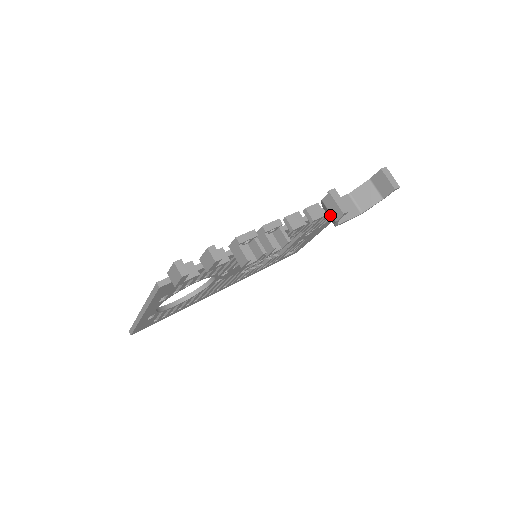
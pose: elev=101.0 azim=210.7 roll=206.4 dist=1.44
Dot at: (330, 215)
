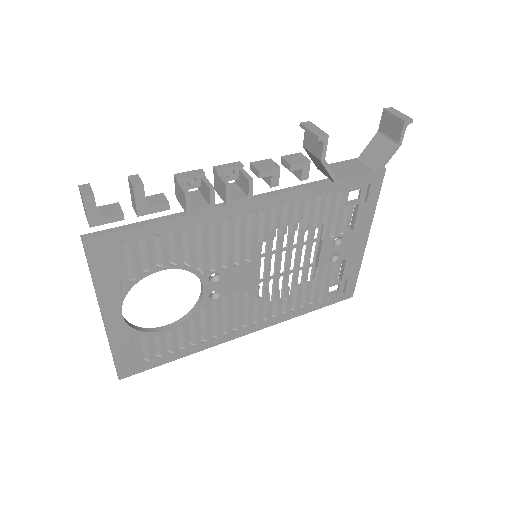
Dot at: (317, 161)
